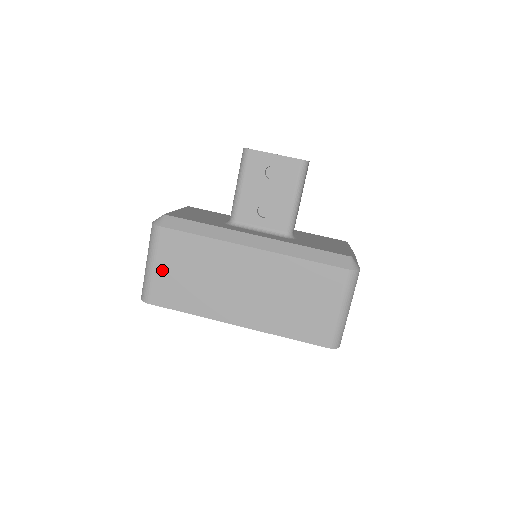
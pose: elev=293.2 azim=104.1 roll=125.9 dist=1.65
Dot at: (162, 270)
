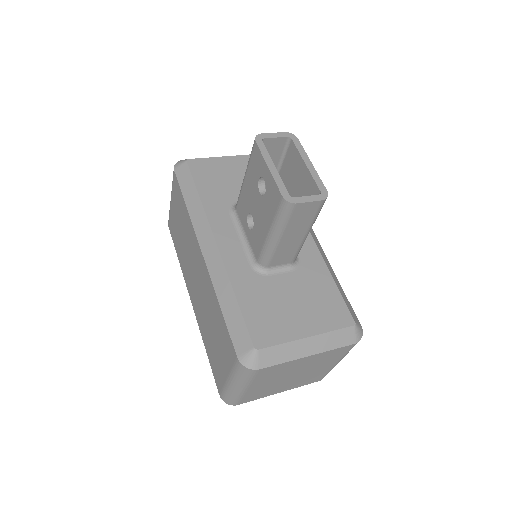
Dot at: (173, 208)
